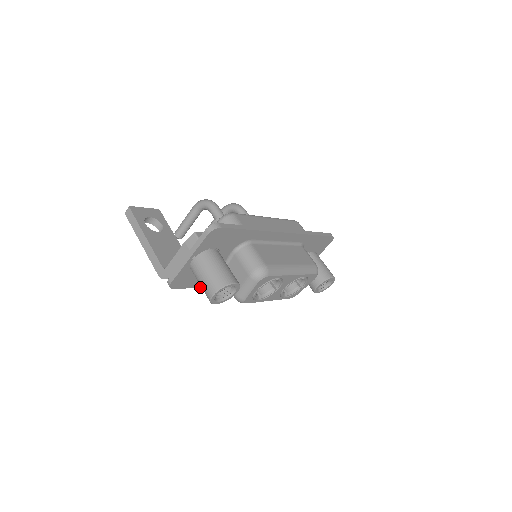
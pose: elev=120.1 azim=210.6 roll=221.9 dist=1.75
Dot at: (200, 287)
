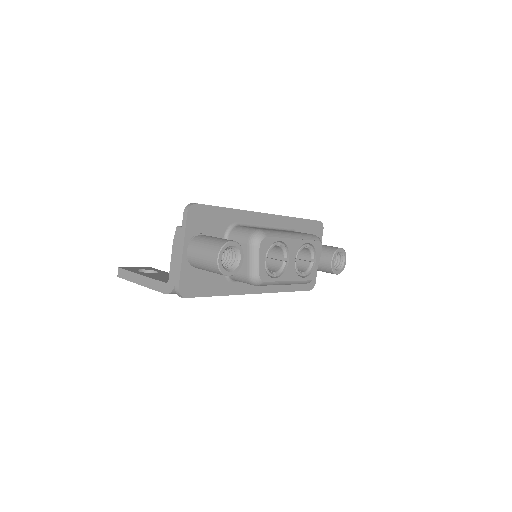
Dot at: occluded
